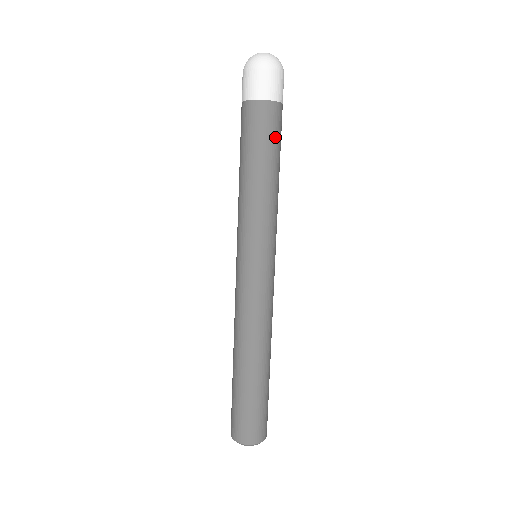
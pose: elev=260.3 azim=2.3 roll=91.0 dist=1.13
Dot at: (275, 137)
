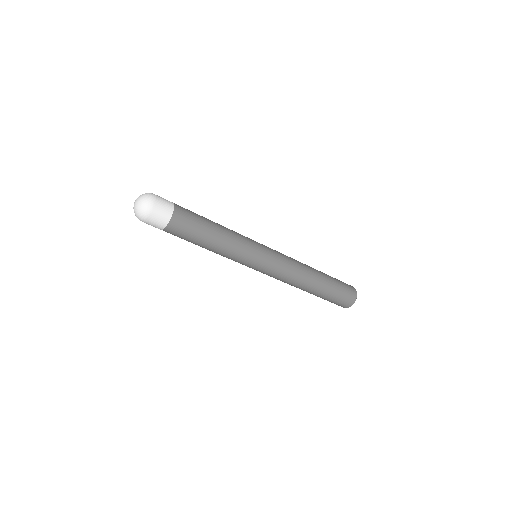
Dot at: (187, 236)
